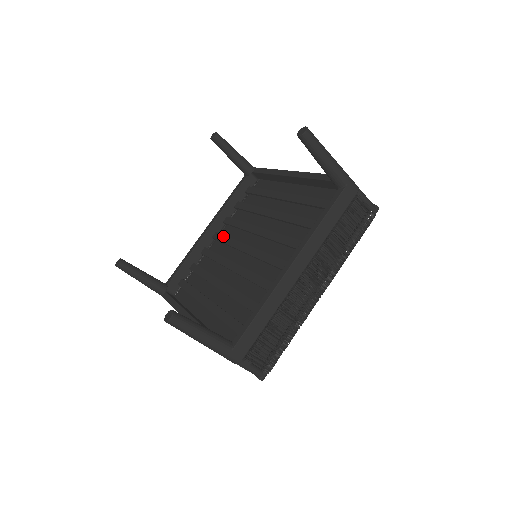
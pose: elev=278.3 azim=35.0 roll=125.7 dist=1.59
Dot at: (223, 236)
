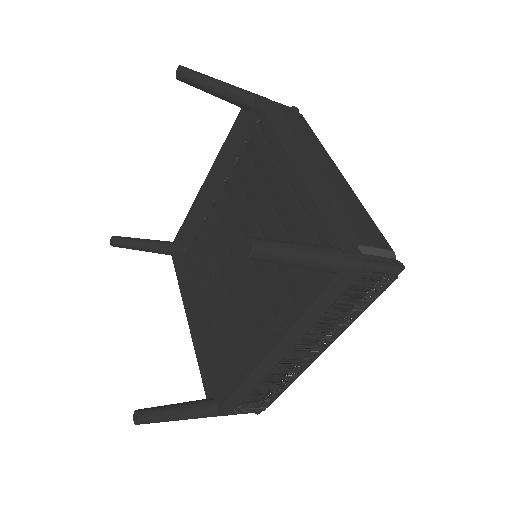
Dot at: (223, 201)
